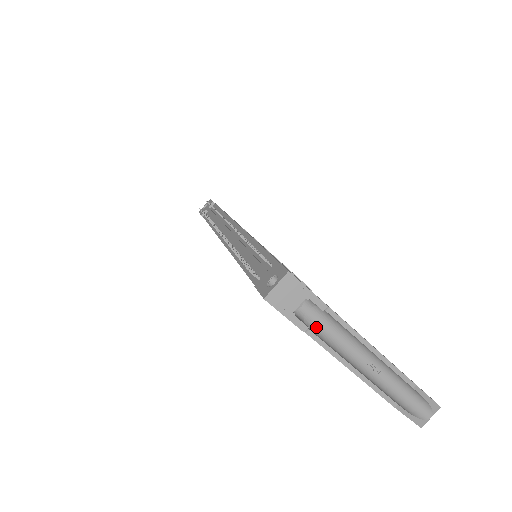
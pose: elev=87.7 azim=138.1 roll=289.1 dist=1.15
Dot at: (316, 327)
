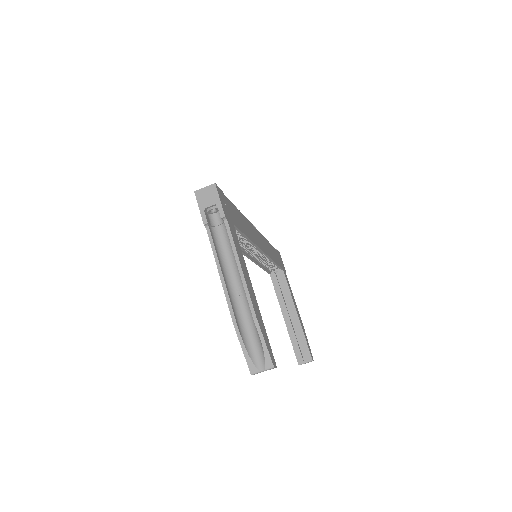
Dot at: (218, 238)
